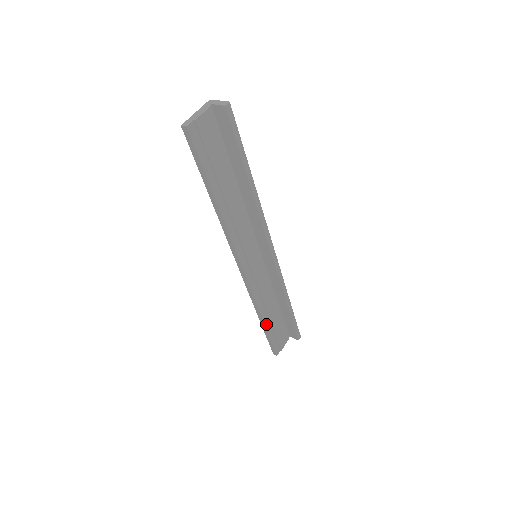
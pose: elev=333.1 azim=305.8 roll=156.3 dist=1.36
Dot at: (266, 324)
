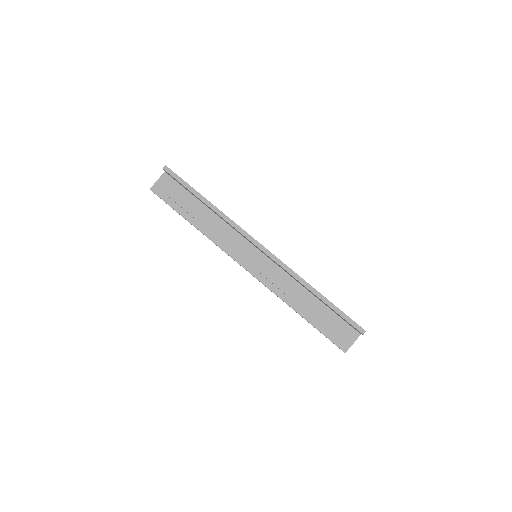
Dot at: (305, 317)
